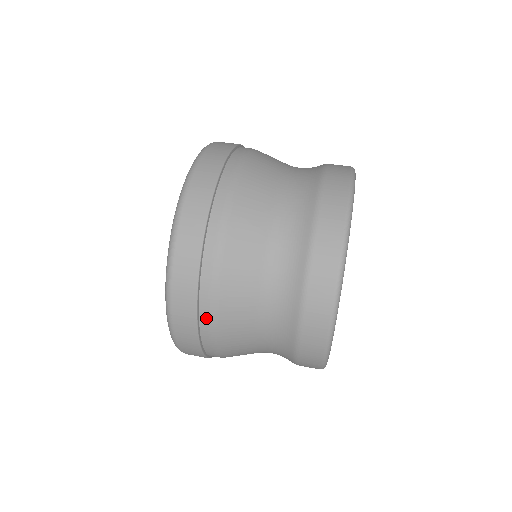
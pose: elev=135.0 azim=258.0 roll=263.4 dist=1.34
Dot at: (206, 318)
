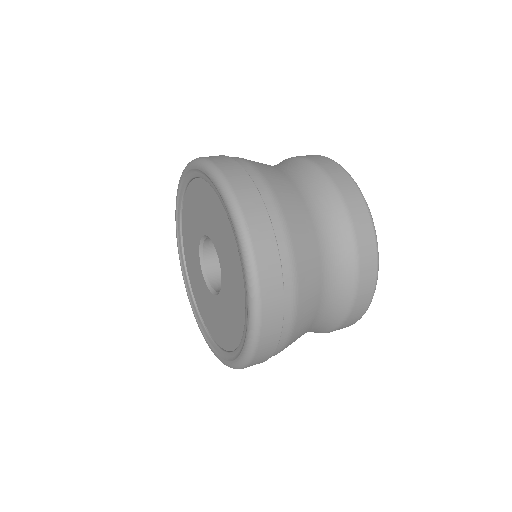
Dot at: (285, 335)
